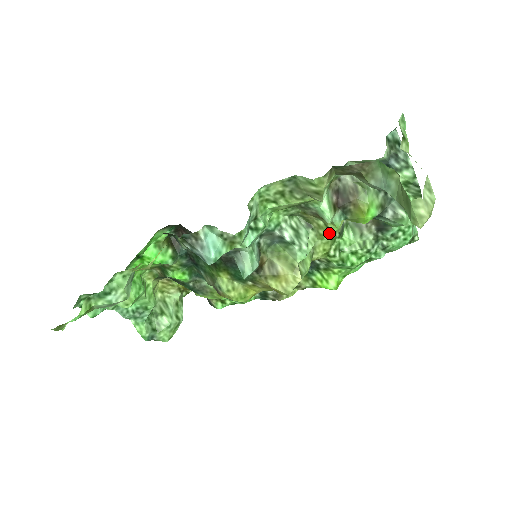
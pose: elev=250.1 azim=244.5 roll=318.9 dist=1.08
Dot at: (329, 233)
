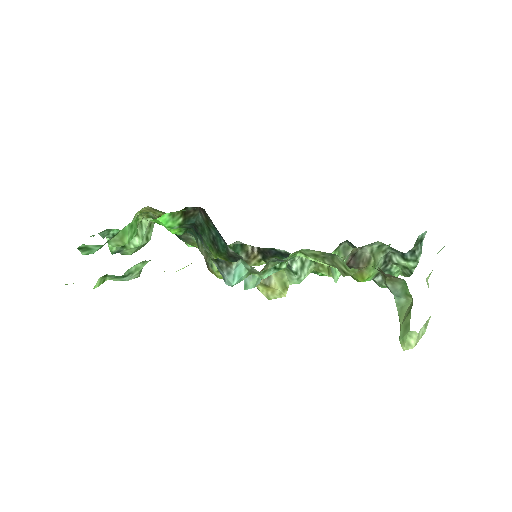
Dot at: (327, 275)
